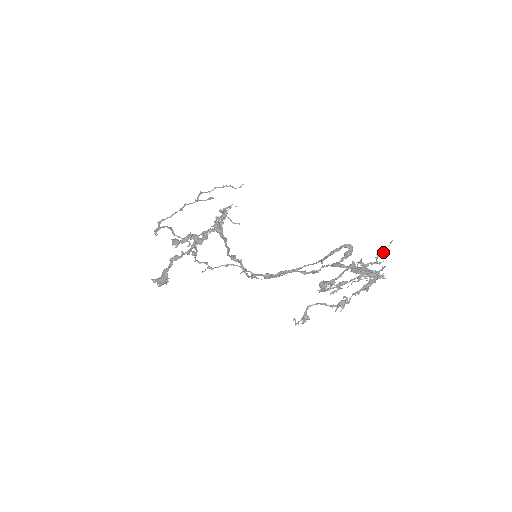
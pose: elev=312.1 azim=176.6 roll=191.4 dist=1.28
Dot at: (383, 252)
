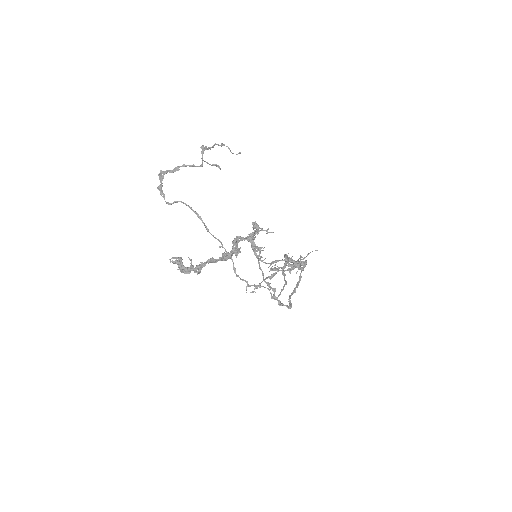
Dot at: occluded
